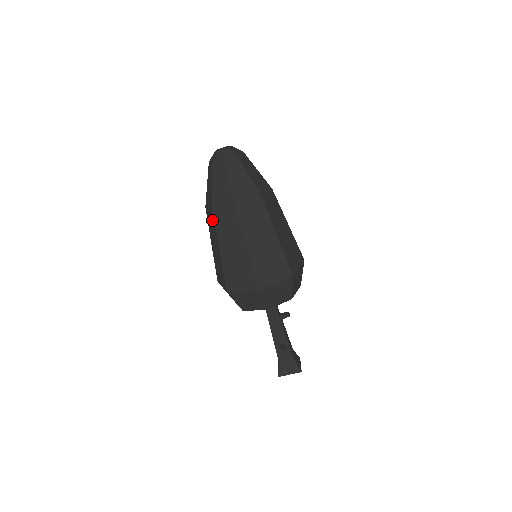
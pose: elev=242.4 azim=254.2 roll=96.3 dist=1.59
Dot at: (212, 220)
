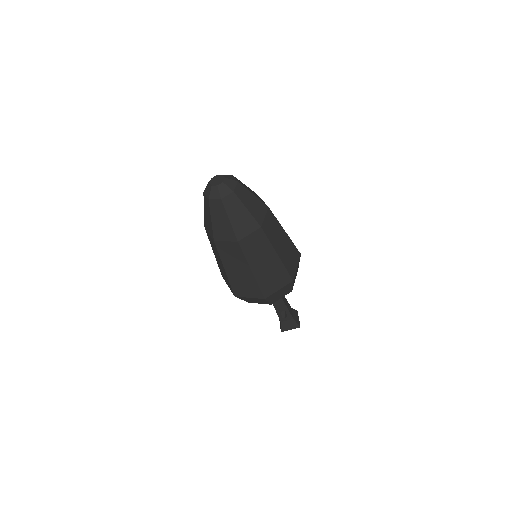
Dot at: (214, 245)
